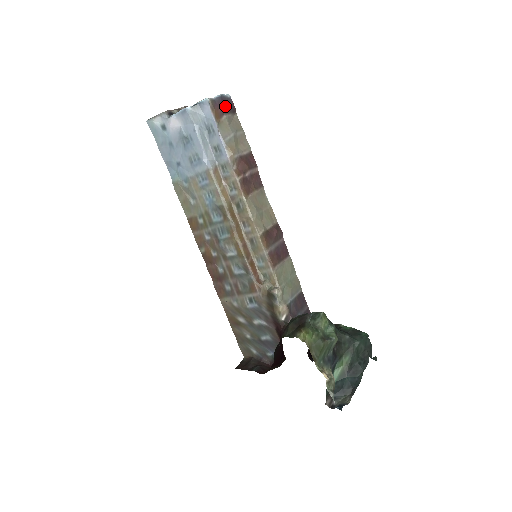
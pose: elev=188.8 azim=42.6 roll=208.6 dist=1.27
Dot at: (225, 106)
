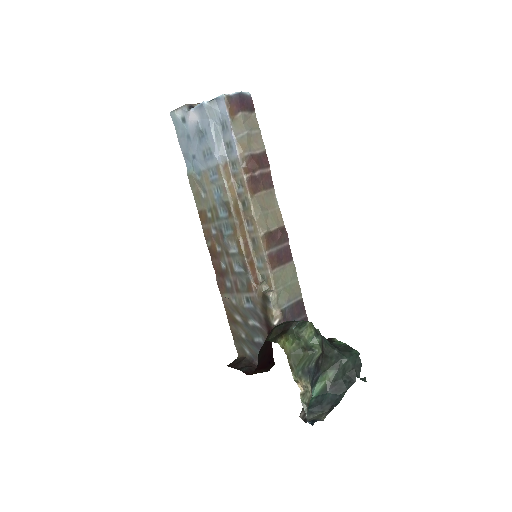
Dot at: (242, 103)
